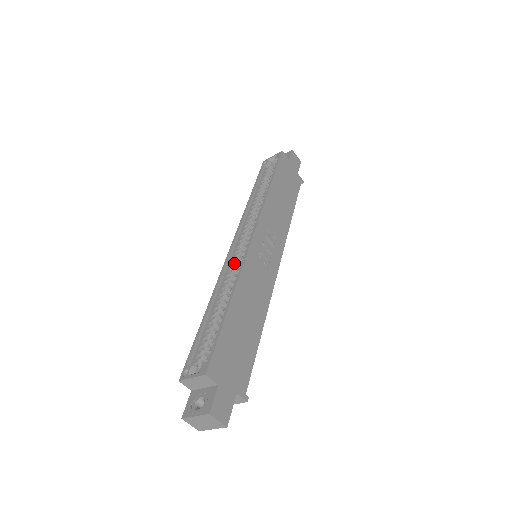
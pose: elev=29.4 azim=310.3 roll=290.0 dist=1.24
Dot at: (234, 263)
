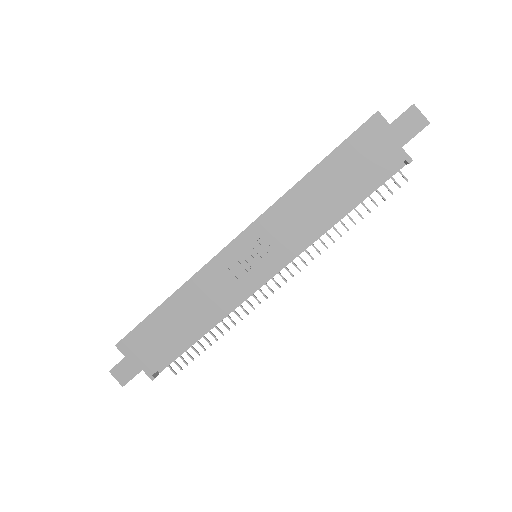
Dot at: occluded
